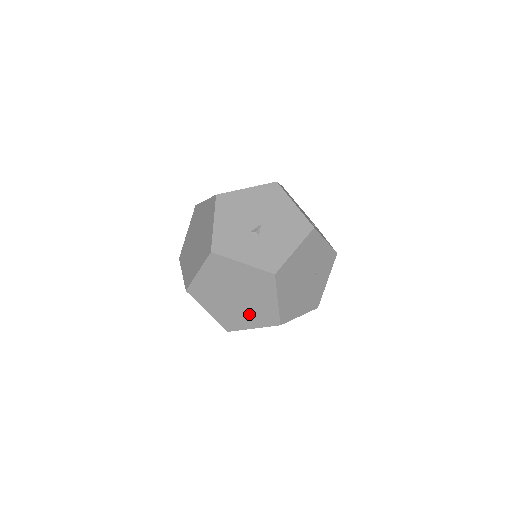
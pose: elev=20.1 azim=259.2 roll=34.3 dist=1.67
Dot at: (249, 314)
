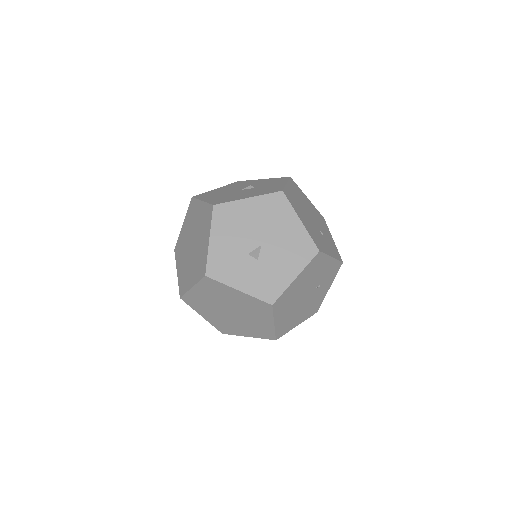
Dot at: (244, 327)
